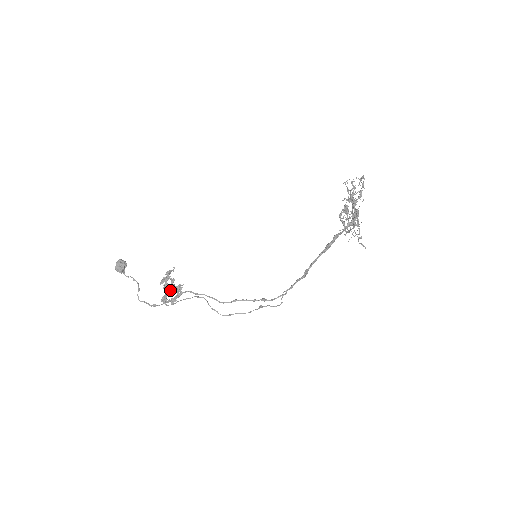
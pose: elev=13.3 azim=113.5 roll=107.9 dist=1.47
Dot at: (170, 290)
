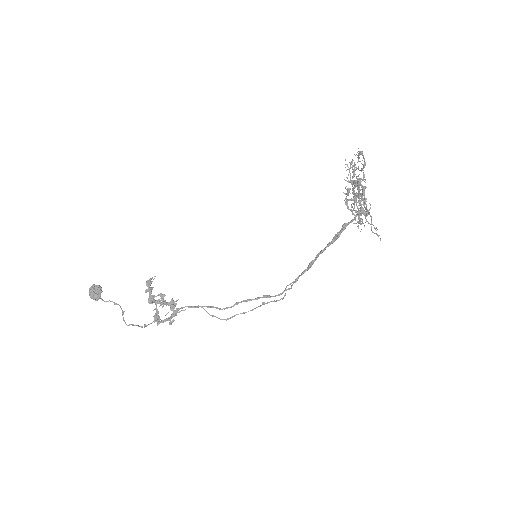
Dot at: occluded
